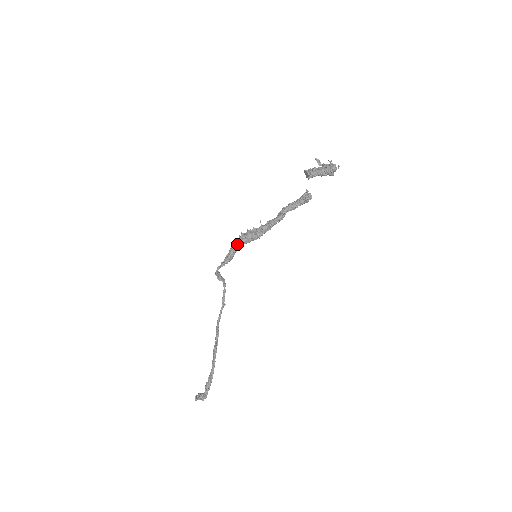
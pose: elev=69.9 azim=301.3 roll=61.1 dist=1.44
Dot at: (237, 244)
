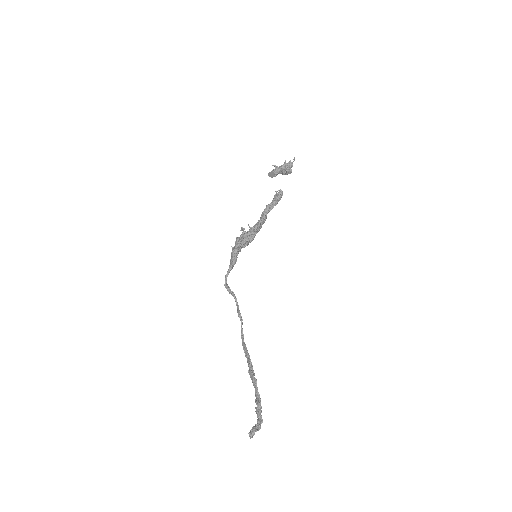
Dot at: (237, 242)
